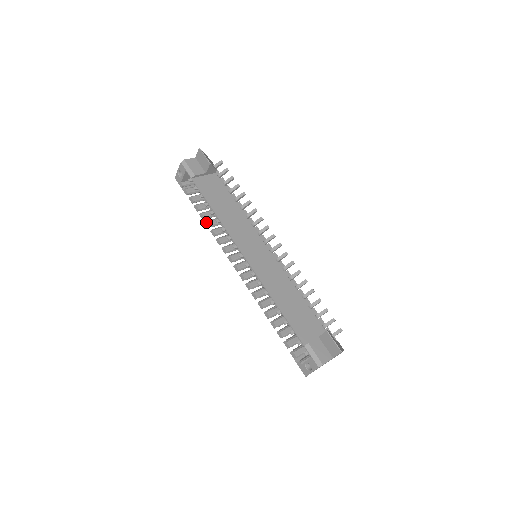
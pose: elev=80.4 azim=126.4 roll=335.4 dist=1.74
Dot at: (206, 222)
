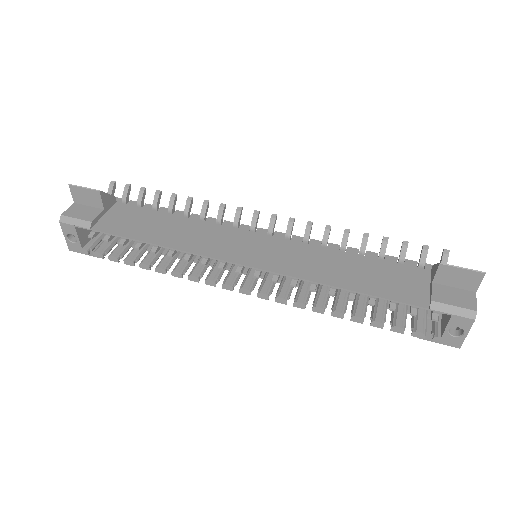
Dot at: (156, 269)
